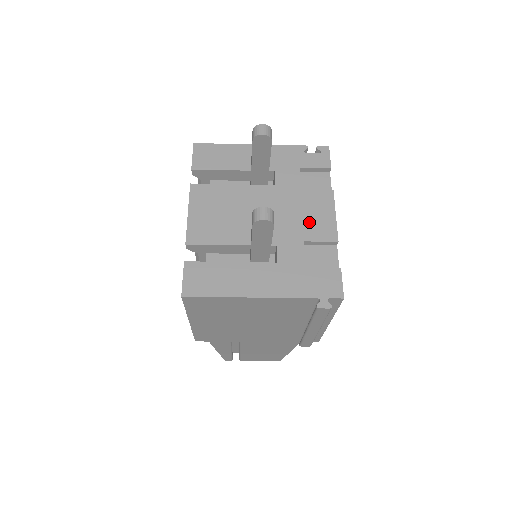
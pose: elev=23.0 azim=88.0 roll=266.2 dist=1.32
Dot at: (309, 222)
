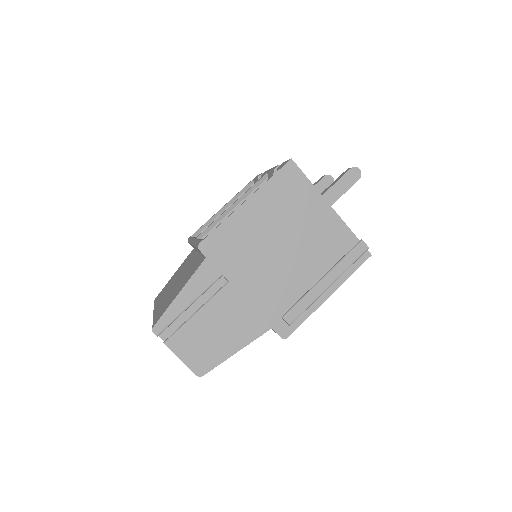
Dot at: occluded
